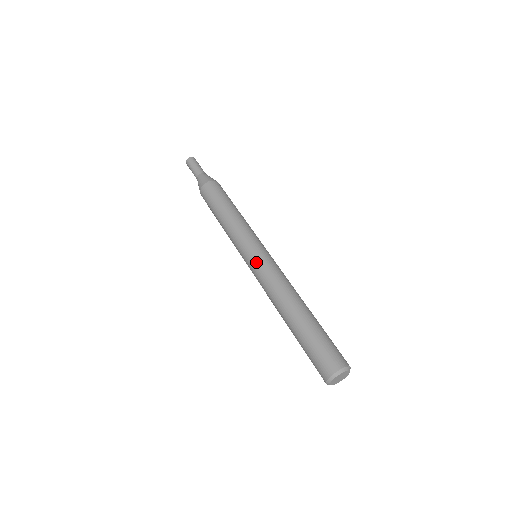
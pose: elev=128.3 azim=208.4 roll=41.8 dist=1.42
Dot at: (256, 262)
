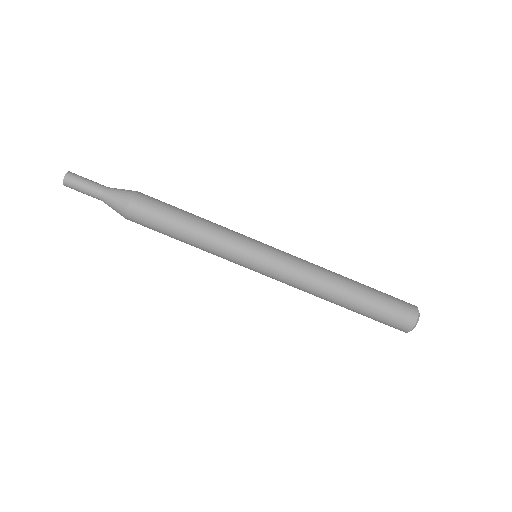
Dot at: (273, 263)
